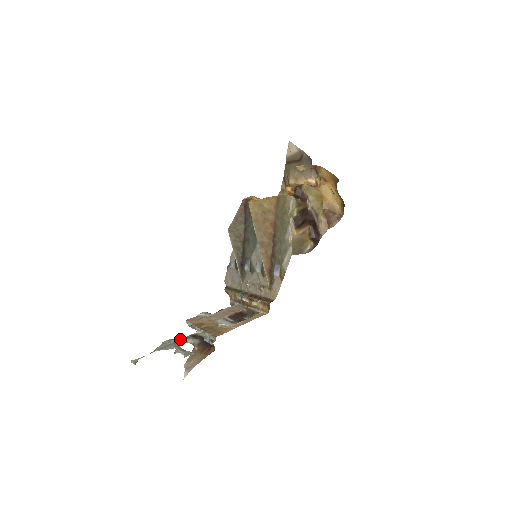
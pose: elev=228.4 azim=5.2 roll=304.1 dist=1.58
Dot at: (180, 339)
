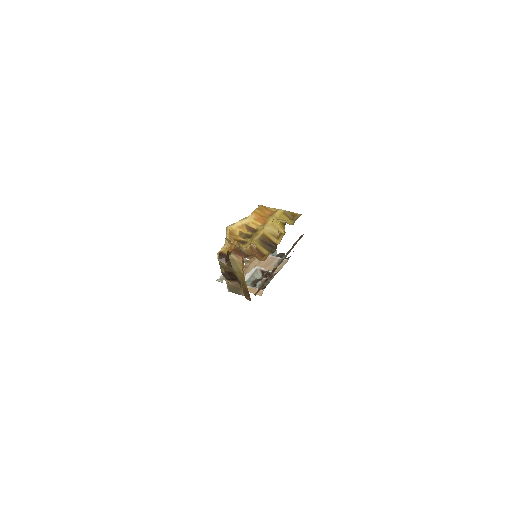
Dot at: occluded
